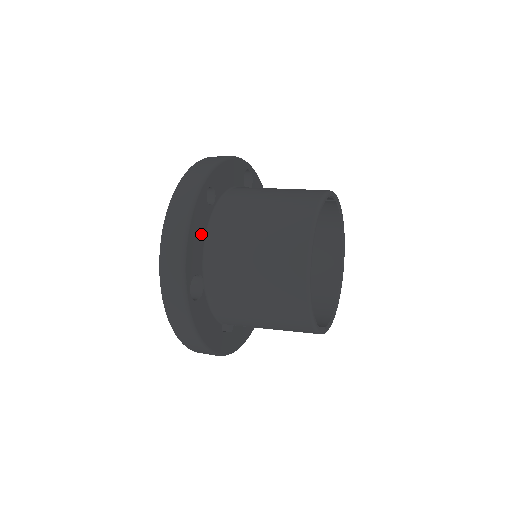
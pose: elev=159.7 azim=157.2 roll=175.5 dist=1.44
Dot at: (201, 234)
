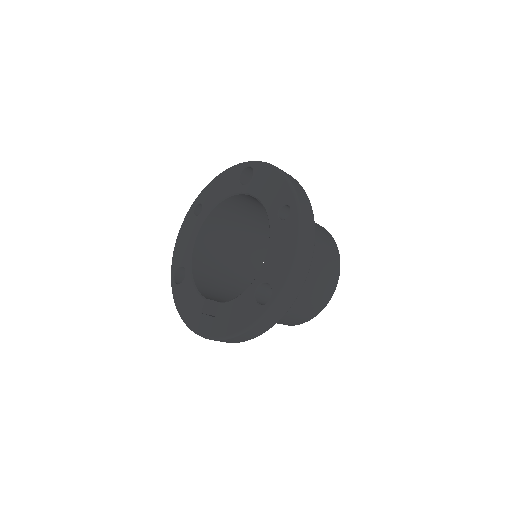
Dot at: occluded
